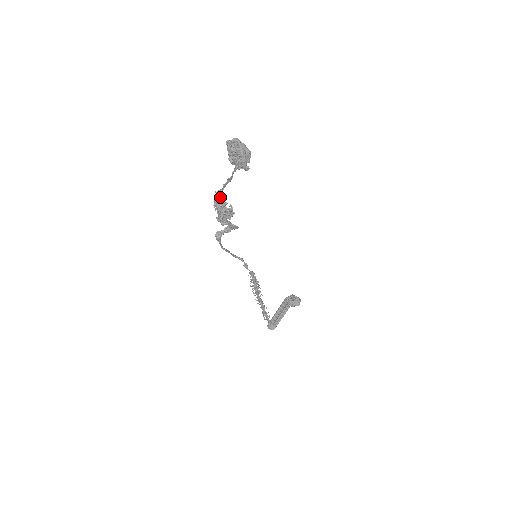
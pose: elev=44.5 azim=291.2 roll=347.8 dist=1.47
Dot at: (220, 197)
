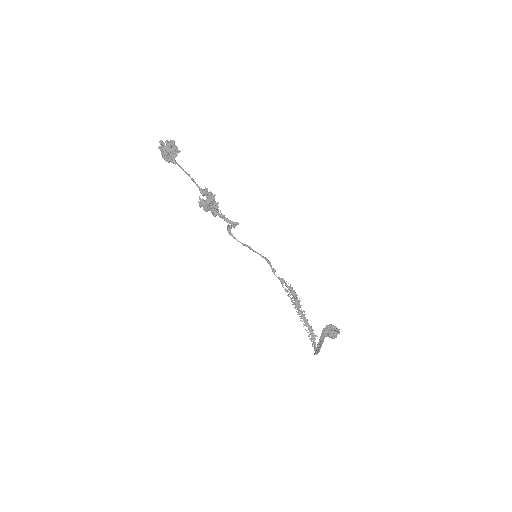
Dot at: (208, 192)
